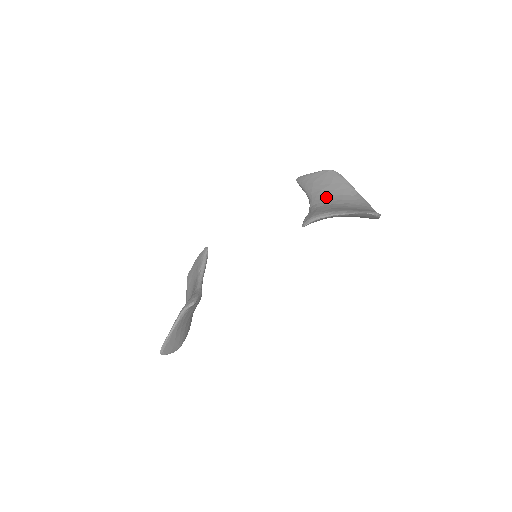
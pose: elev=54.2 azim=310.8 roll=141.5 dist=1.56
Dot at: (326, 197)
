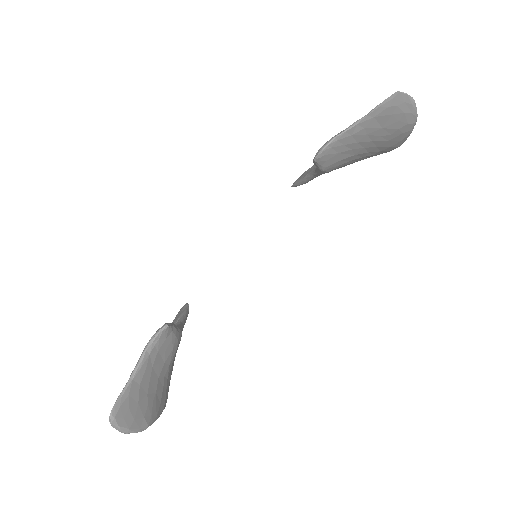
Dot at: occluded
